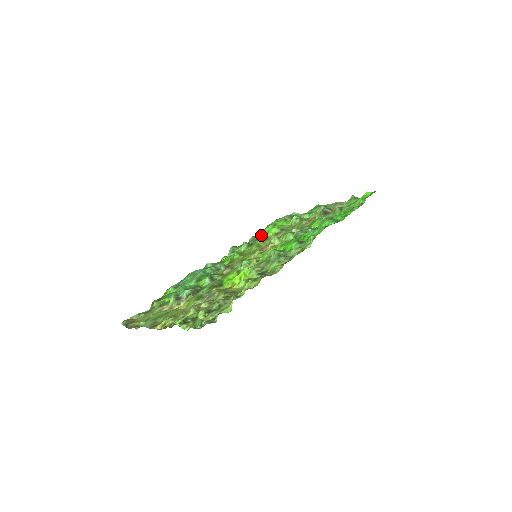
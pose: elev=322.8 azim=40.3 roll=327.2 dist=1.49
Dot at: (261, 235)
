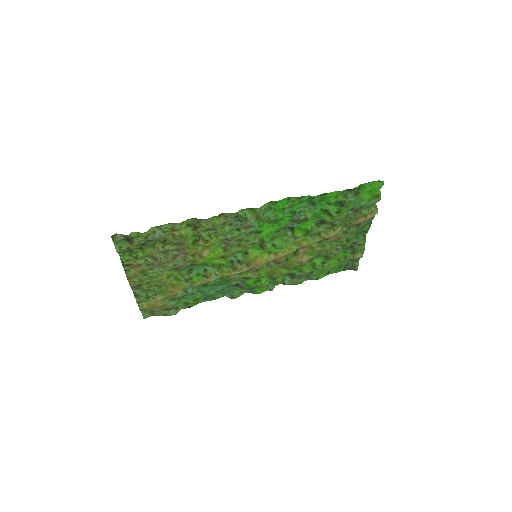
Dot at: (312, 274)
